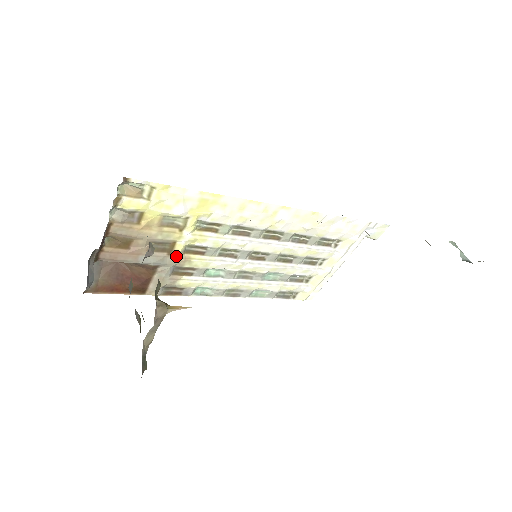
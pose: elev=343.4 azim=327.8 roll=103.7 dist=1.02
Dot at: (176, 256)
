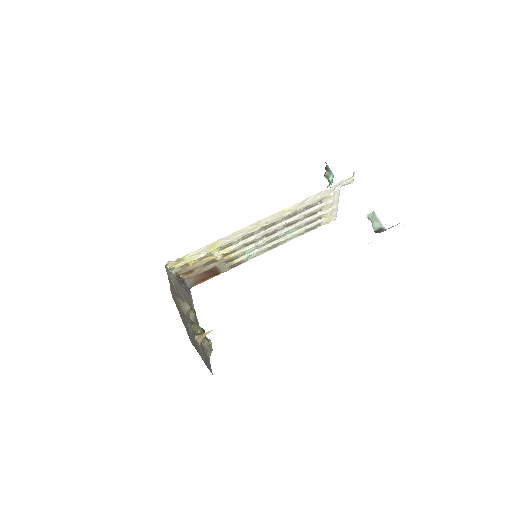
Dot at: (221, 260)
